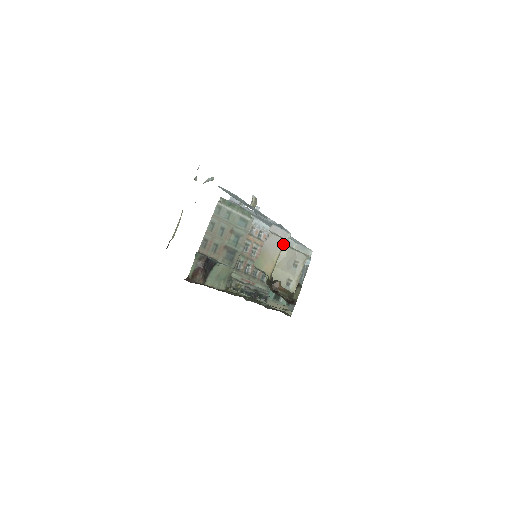
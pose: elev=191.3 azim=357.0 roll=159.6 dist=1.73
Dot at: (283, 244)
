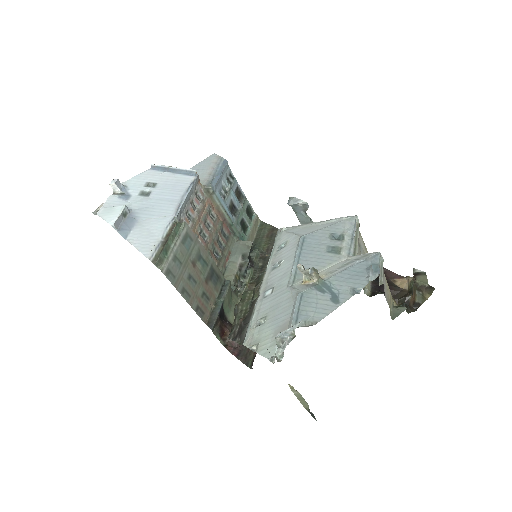
Dot at: (382, 268)
